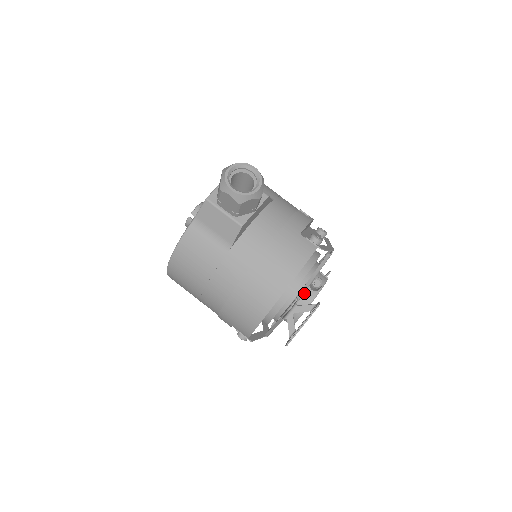
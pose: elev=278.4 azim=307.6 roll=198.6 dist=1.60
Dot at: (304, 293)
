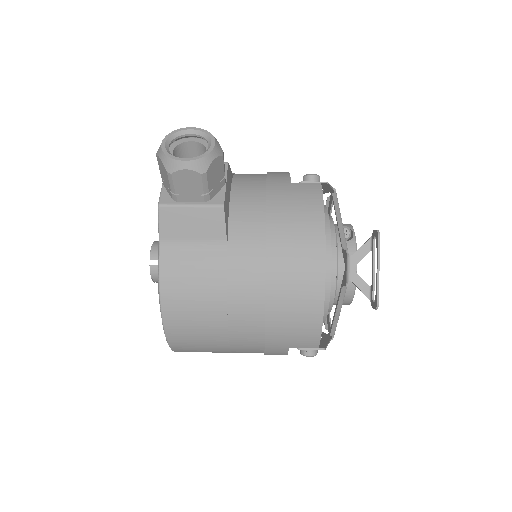
Dot at: (341, 250)
